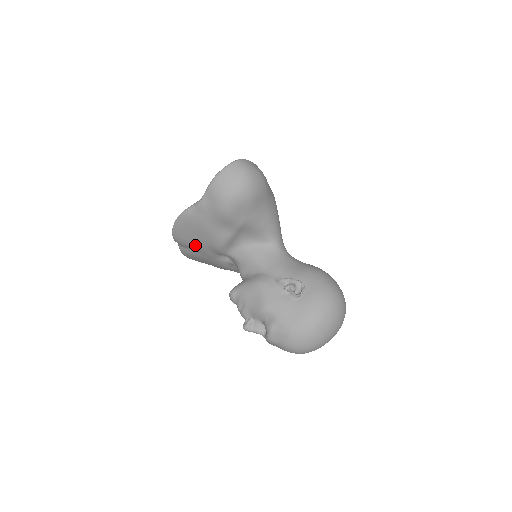
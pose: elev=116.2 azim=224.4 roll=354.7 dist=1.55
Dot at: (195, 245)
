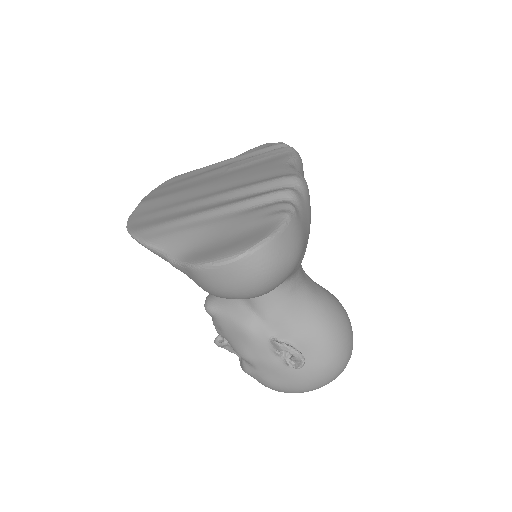
Dot at: occluded
